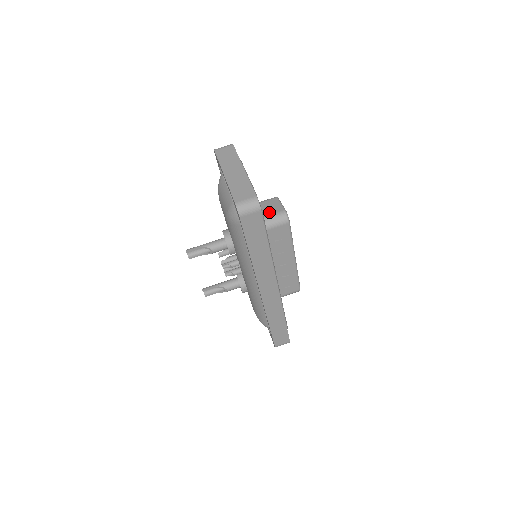
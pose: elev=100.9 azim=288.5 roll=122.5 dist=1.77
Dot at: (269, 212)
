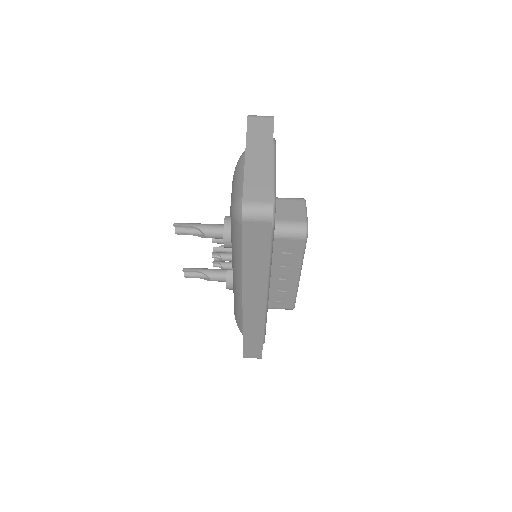
Dot at: (287, 217)
